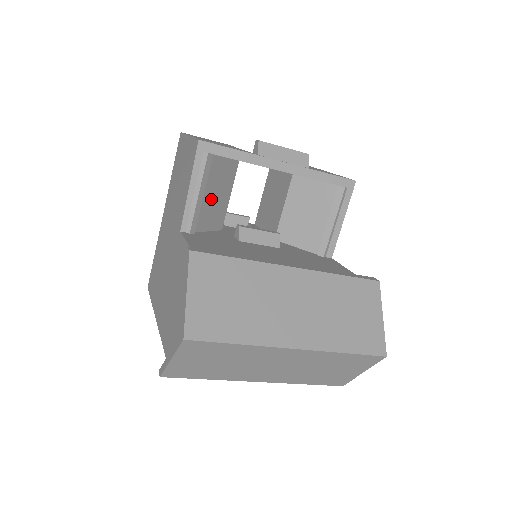
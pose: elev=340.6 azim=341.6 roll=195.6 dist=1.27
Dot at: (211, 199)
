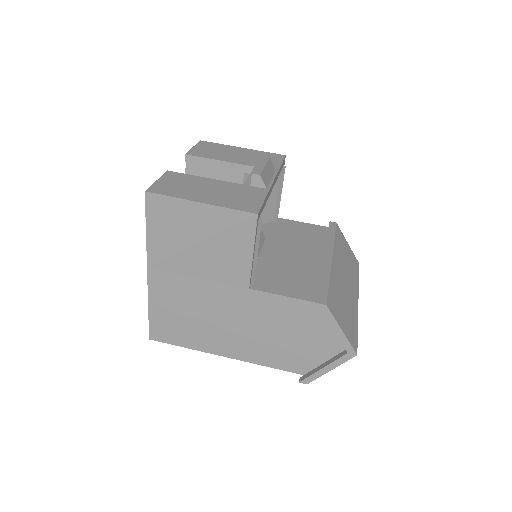
Dot at: occluded
